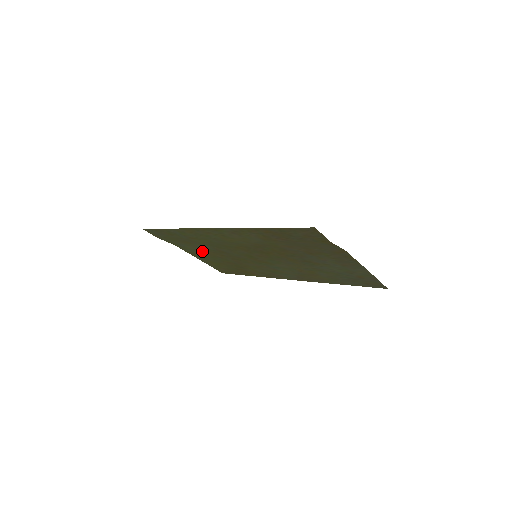
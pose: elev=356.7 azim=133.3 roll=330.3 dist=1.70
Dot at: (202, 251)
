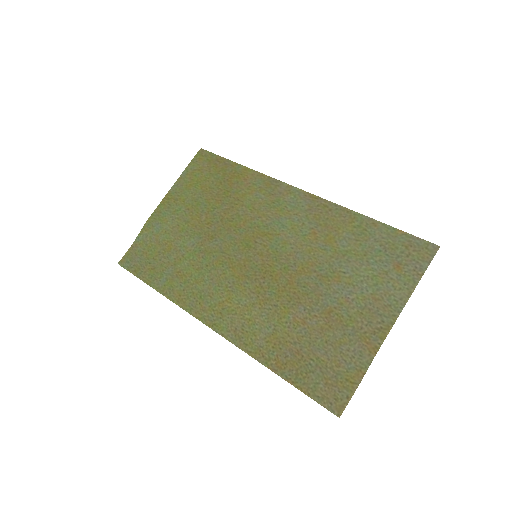
Dot at: (182, 221)
